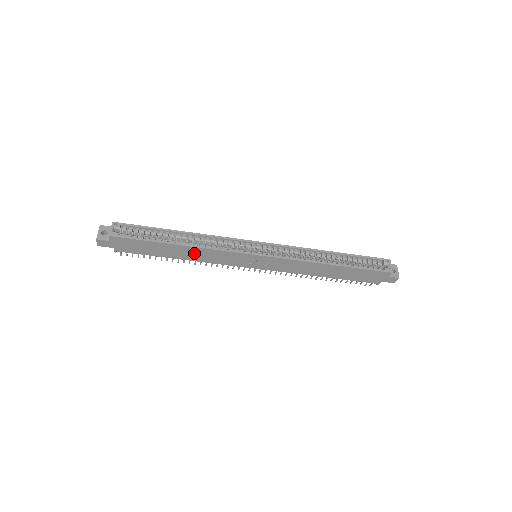
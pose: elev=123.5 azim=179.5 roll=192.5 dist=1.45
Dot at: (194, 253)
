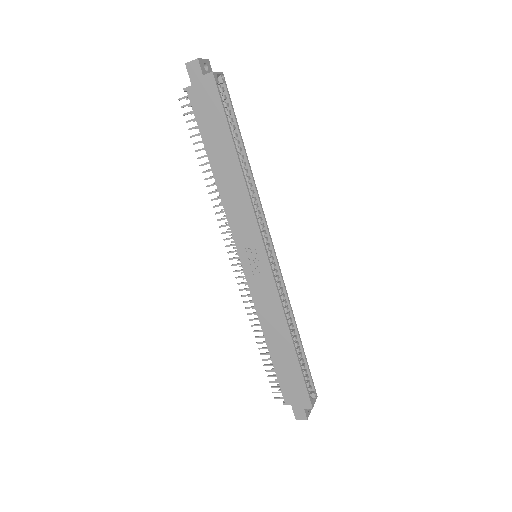
Dot at: (233, 183)
